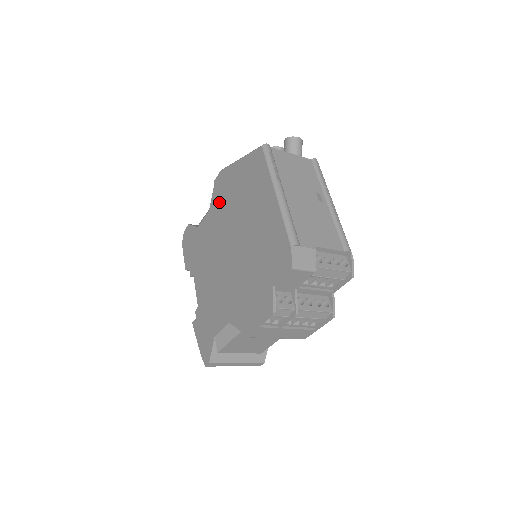
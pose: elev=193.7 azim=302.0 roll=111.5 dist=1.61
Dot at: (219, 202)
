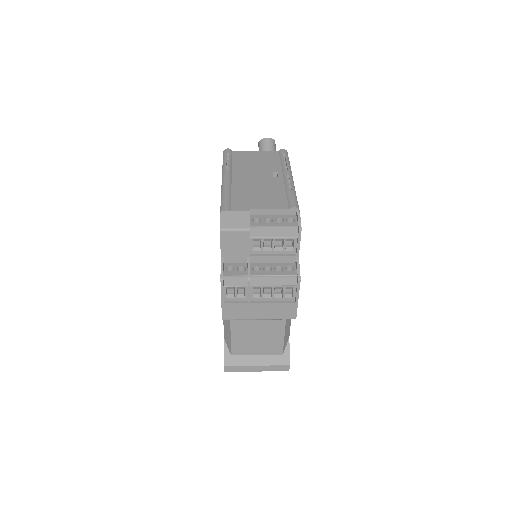
Dot at: occluded
